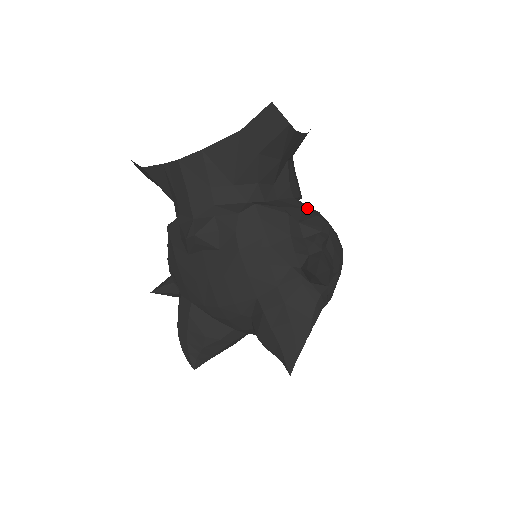
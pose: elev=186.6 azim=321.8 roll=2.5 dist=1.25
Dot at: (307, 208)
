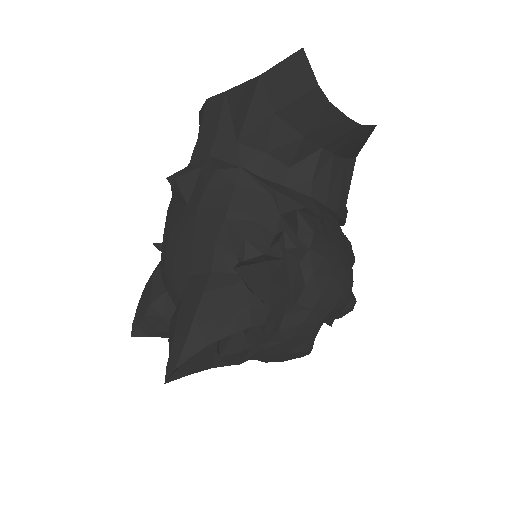
Dot at: (312, 211)
